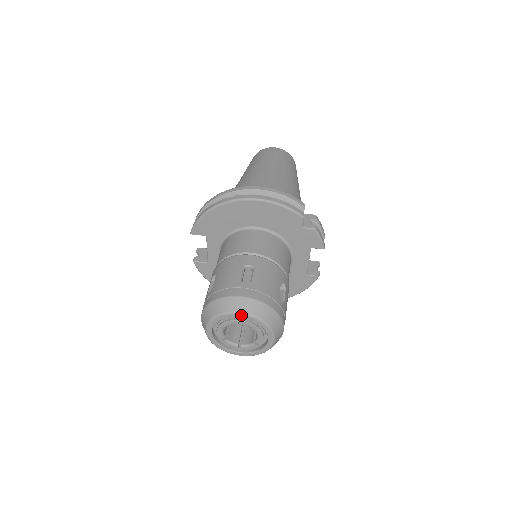
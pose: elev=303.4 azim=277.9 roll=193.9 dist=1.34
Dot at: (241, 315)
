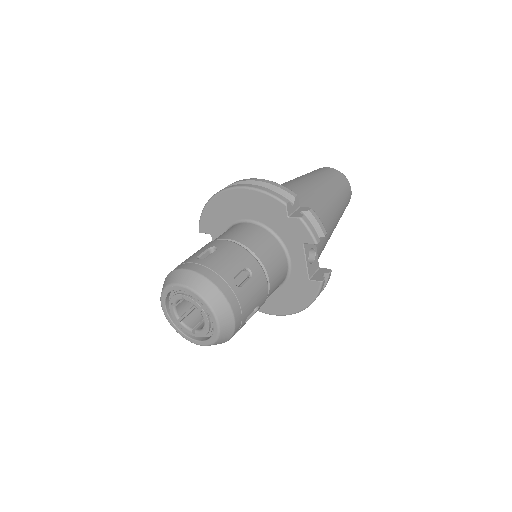
Dot at: (180, 287)
